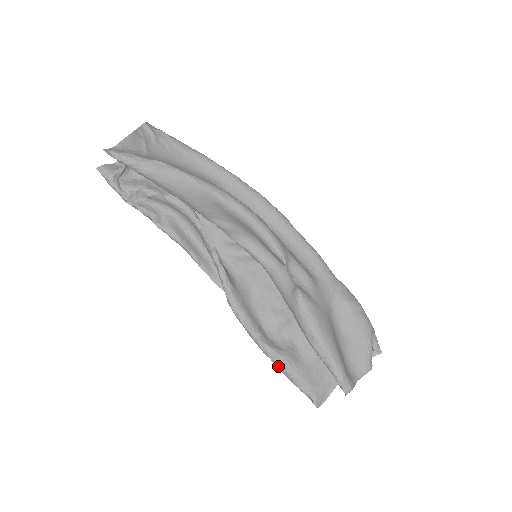
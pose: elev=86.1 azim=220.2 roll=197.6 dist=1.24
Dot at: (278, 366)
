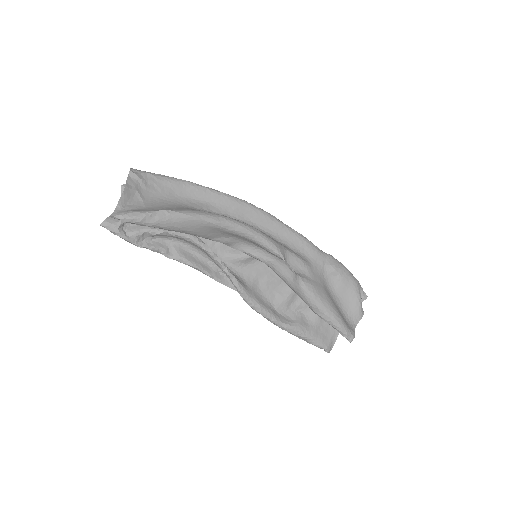
Dot at: (294, 335)
